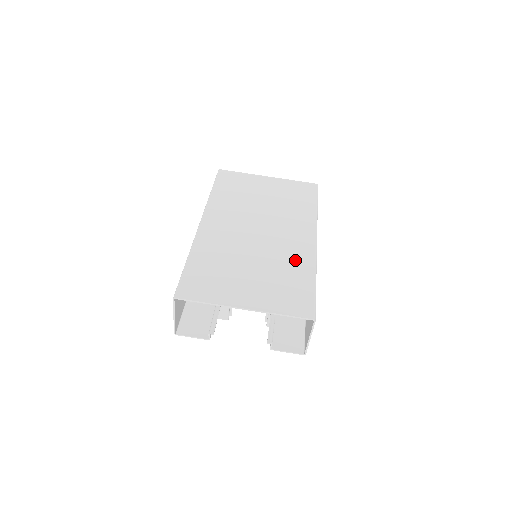
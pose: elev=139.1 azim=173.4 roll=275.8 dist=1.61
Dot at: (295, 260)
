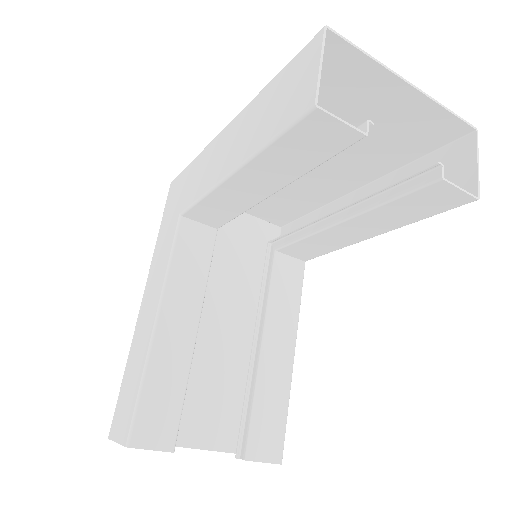
Dot at: (369, 161)
